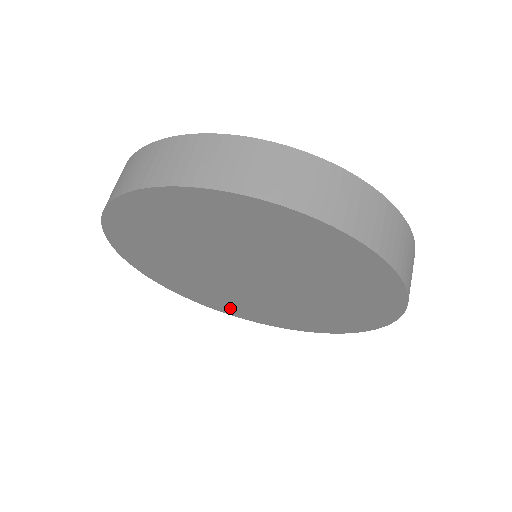
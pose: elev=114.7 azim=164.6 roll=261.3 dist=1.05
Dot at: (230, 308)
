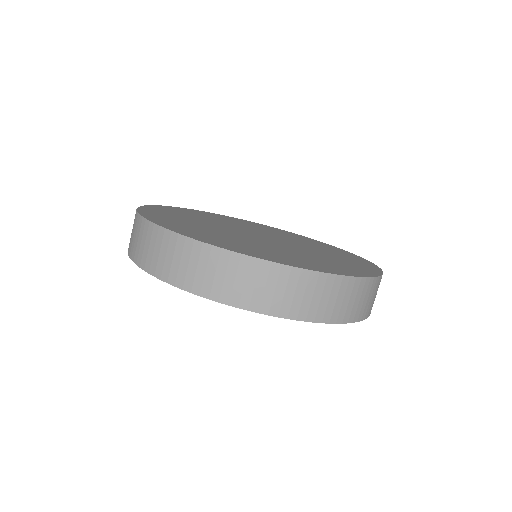
Dot at: occluded
